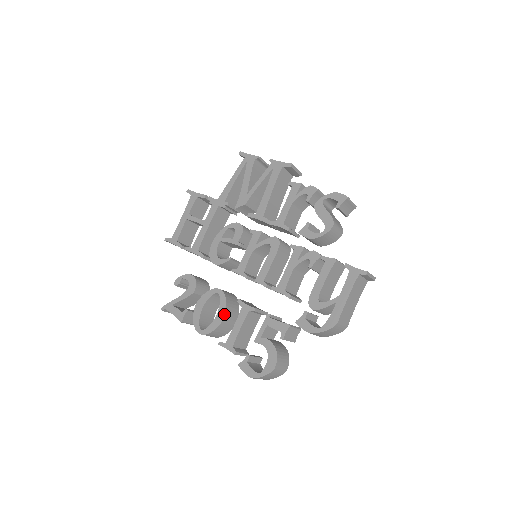
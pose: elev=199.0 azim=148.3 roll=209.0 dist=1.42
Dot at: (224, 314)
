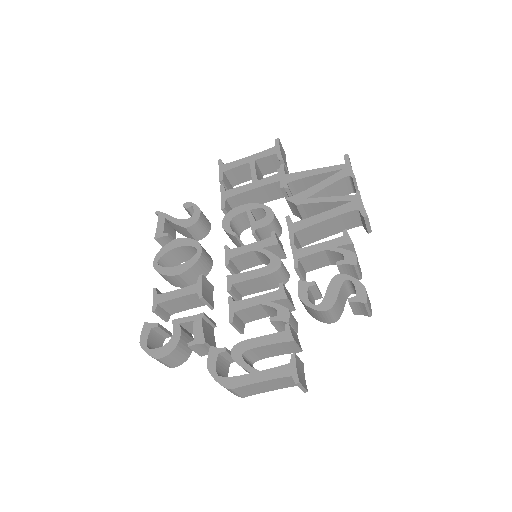
Dot at: (182, 272)
